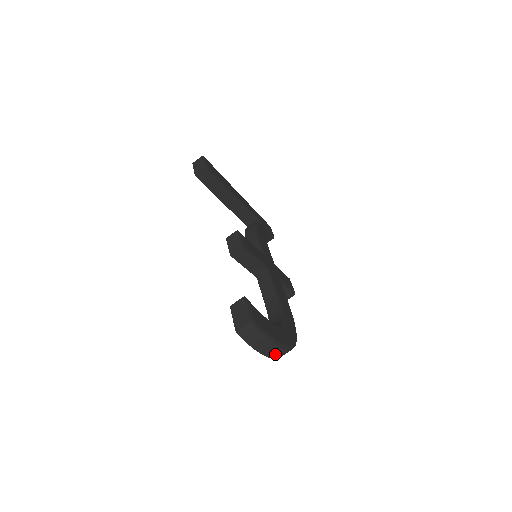
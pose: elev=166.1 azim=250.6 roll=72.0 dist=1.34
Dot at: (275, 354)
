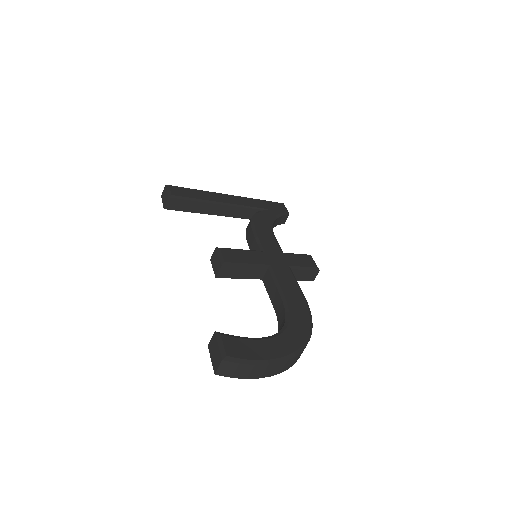
Dot at: (277, 370)
